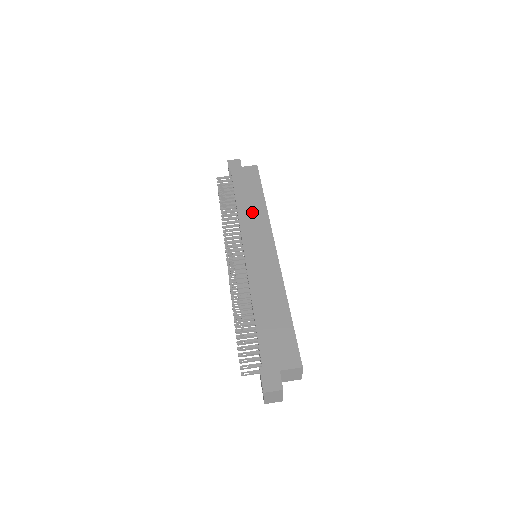
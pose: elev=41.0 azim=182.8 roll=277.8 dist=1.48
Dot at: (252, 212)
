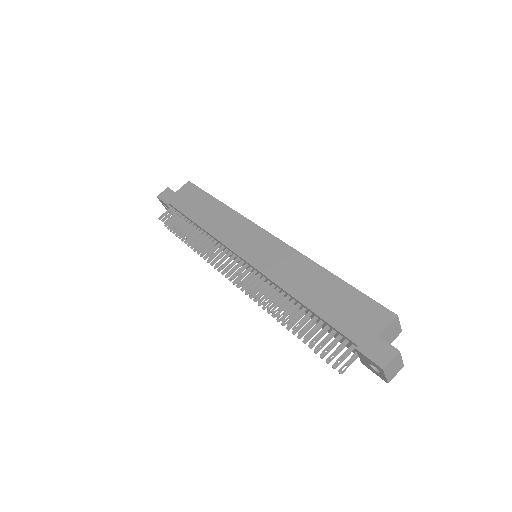
Dot at: (219, 221)
